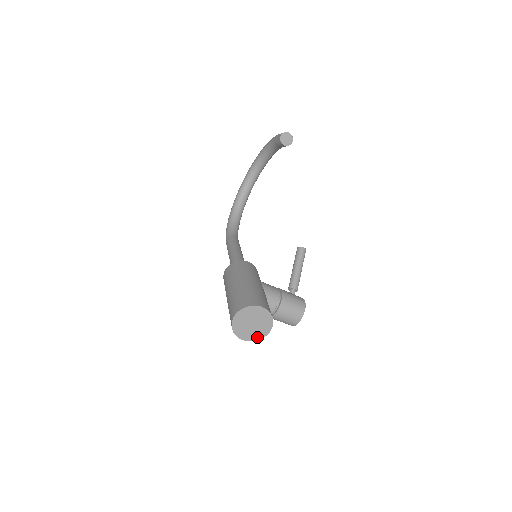
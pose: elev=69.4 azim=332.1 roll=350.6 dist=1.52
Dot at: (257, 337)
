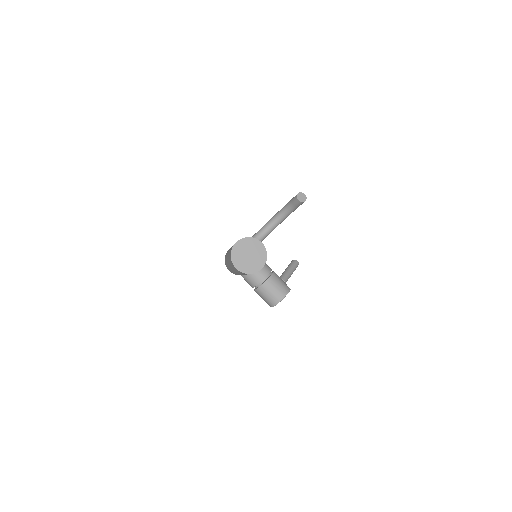
Dot at: (248, 270)
